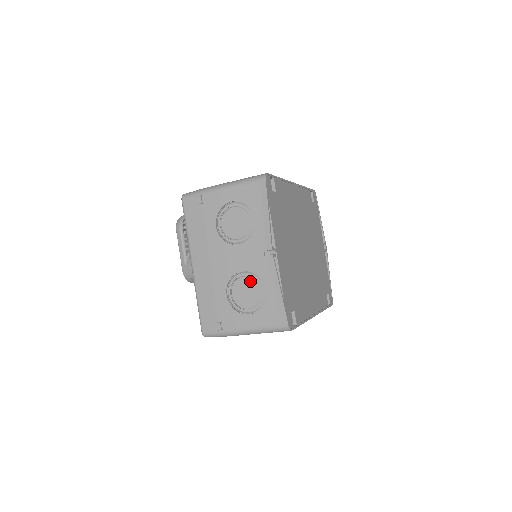
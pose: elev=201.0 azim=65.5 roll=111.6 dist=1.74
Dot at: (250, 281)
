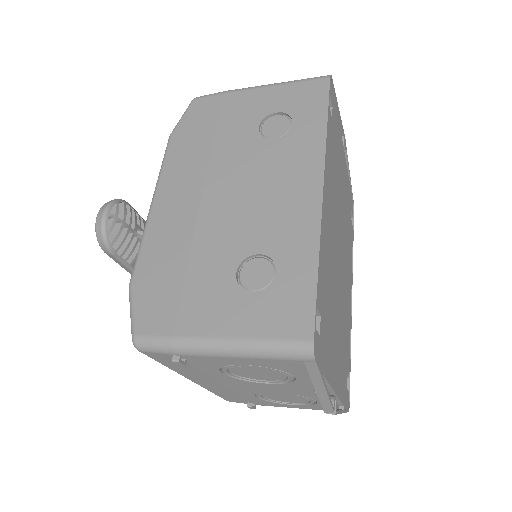
Dot at: (291, 396)
